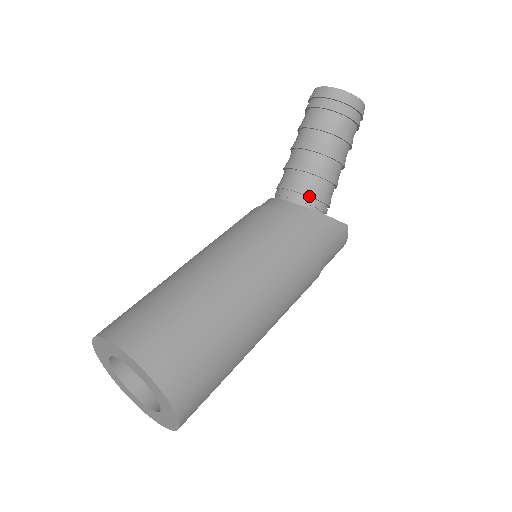
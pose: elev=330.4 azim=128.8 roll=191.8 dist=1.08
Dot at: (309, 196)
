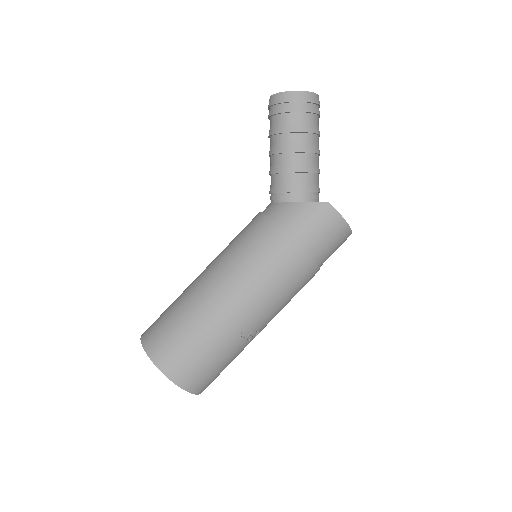
Dot at: (278, 193)
